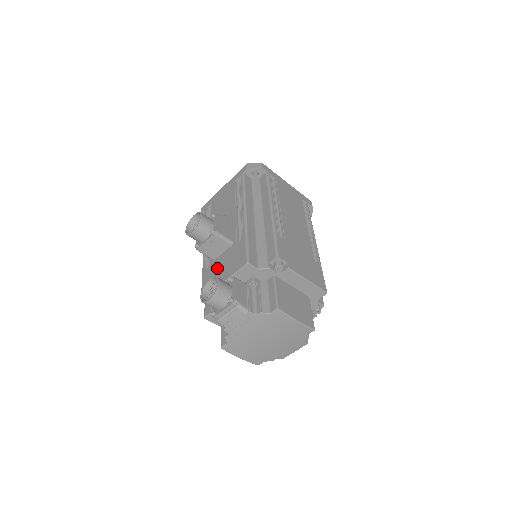
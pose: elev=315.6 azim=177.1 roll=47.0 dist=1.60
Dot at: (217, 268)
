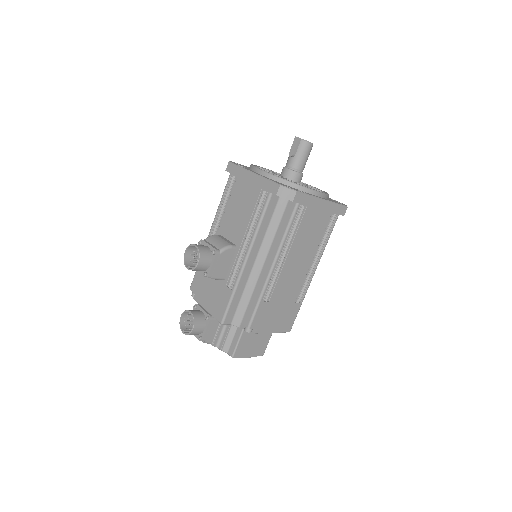
Dot at: (206, 284)
